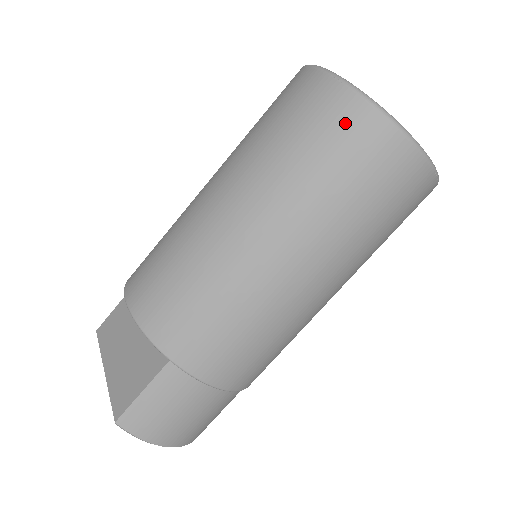
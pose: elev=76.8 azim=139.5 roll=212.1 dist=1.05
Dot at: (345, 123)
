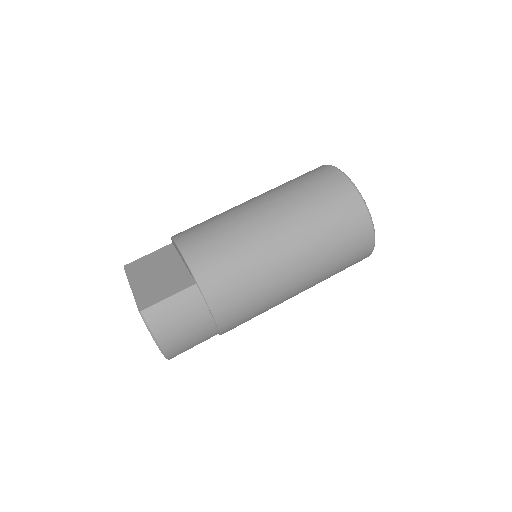
Dot at: (343, 195)
